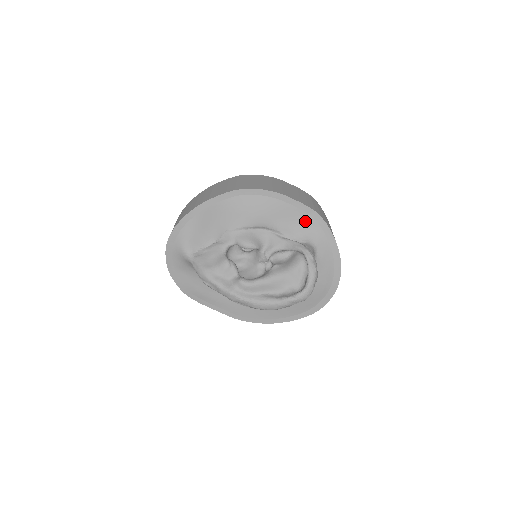
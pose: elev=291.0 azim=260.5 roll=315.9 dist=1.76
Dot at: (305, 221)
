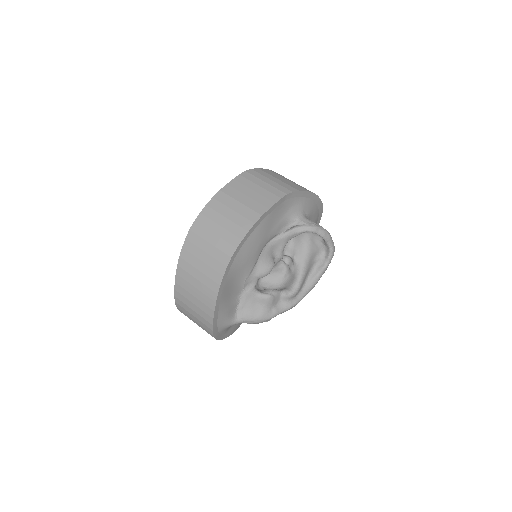
Dot at: (284, 208)
